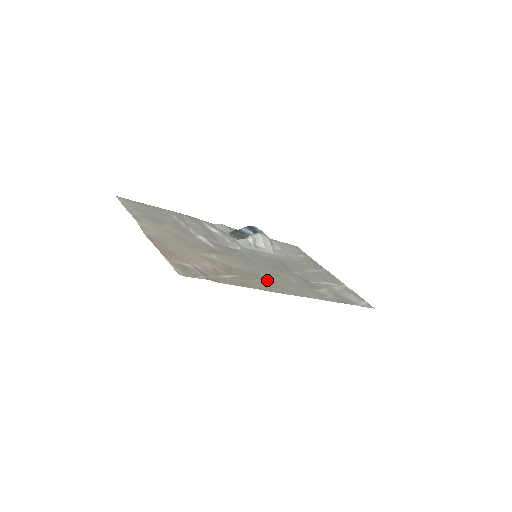
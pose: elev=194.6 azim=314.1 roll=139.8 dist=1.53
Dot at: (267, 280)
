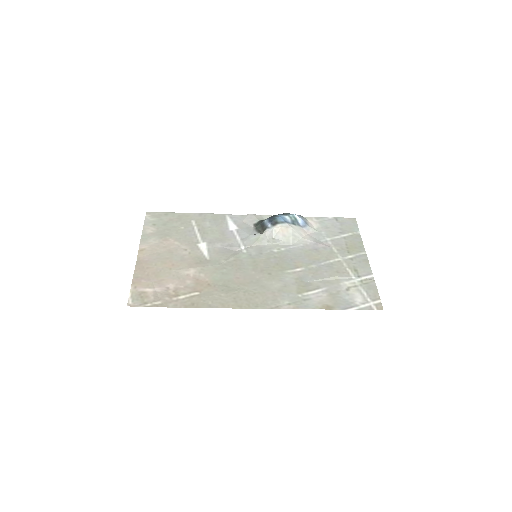
Dot at: (234, 292)
